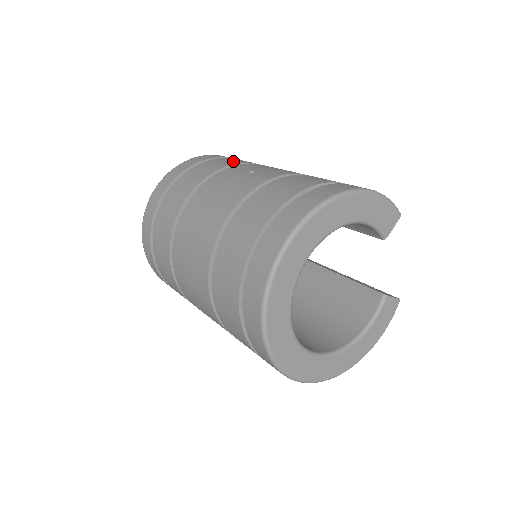
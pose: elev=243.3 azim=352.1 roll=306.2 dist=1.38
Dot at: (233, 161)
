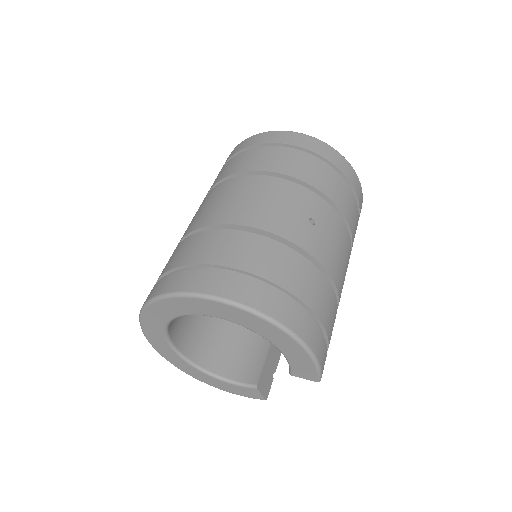
Dot at: (335, 193)
